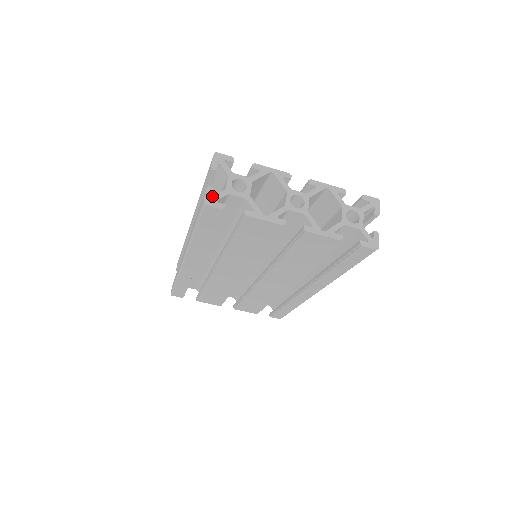
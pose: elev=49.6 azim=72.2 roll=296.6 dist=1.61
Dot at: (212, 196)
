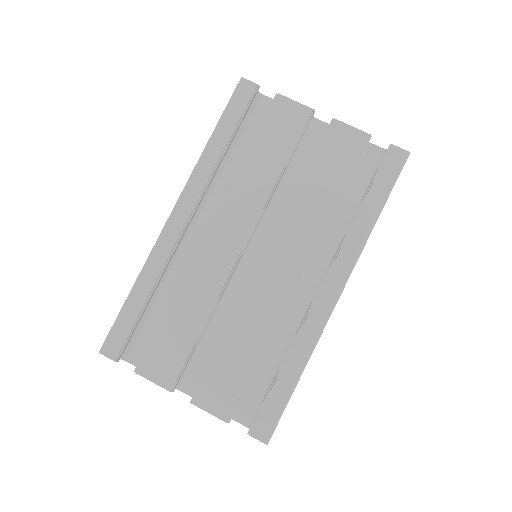
Dot at: occluded
